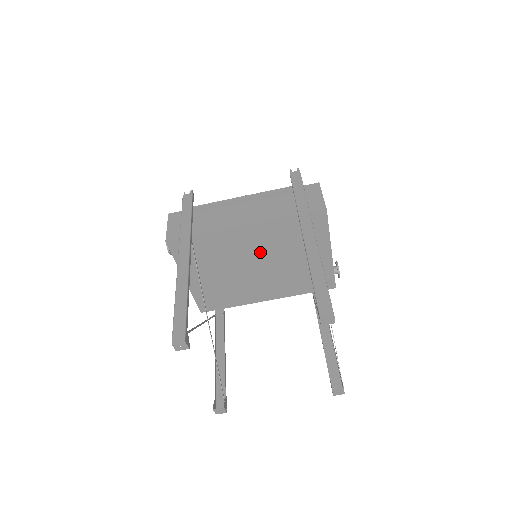
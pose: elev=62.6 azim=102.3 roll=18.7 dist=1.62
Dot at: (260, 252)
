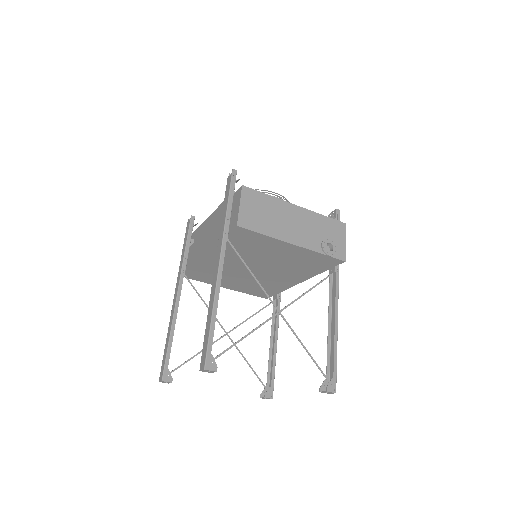
Dot at: (241, 262)
